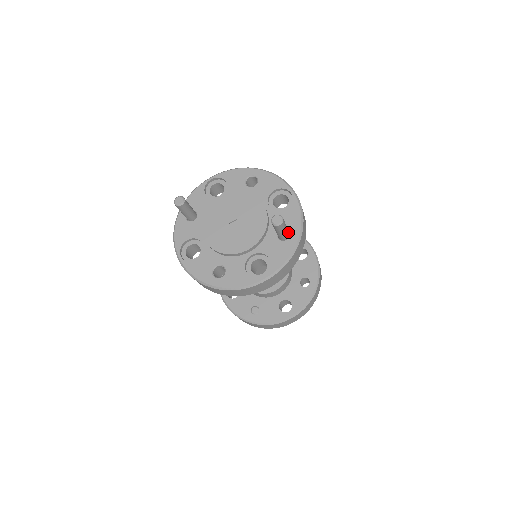
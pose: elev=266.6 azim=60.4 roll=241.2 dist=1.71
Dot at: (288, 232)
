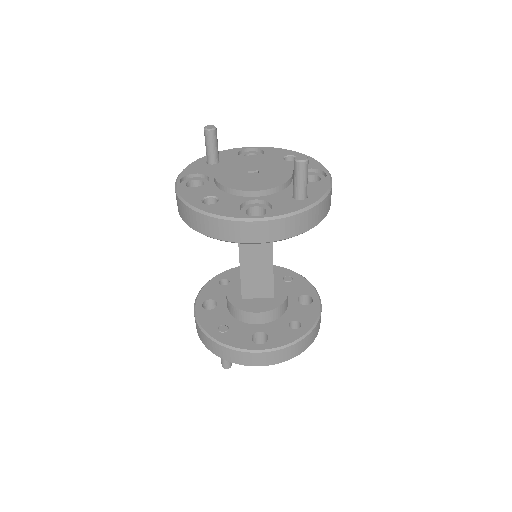
Dot at: (306, 191)
